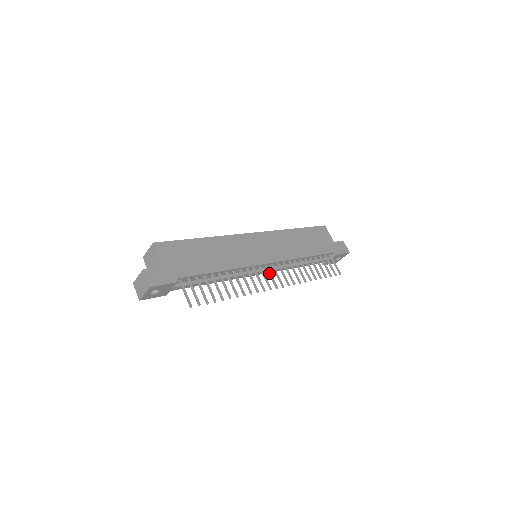
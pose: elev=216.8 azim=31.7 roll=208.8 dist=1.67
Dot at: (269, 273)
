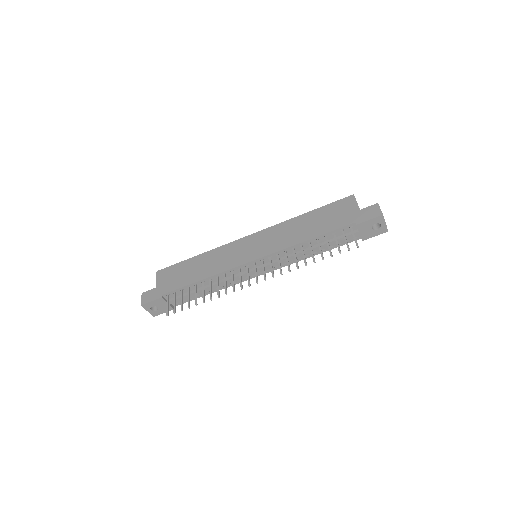
Dot at: occluded
